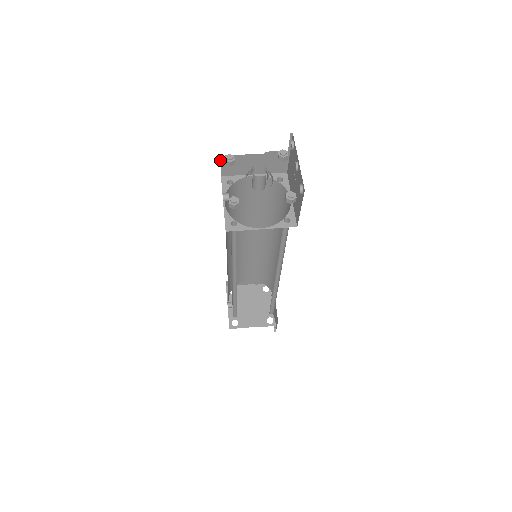
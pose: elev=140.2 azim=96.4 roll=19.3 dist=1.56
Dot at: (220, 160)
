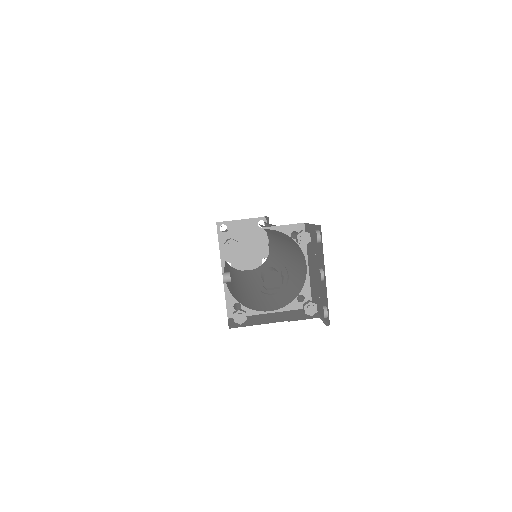
Dot at: occluded
